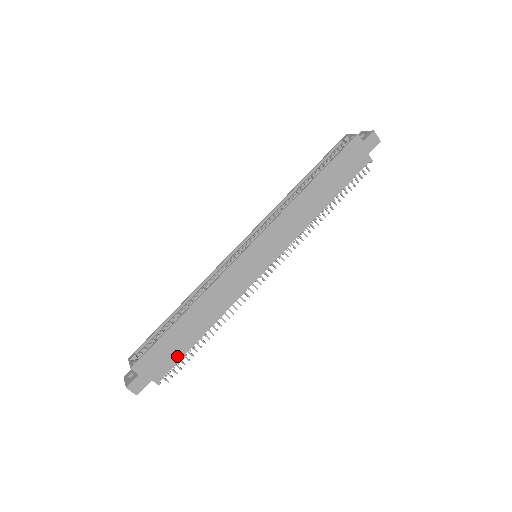
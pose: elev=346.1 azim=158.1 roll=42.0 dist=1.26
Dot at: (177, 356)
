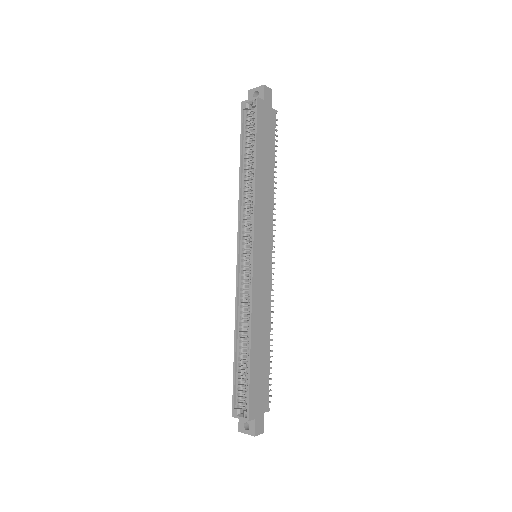
Dot at: (266, 379)
